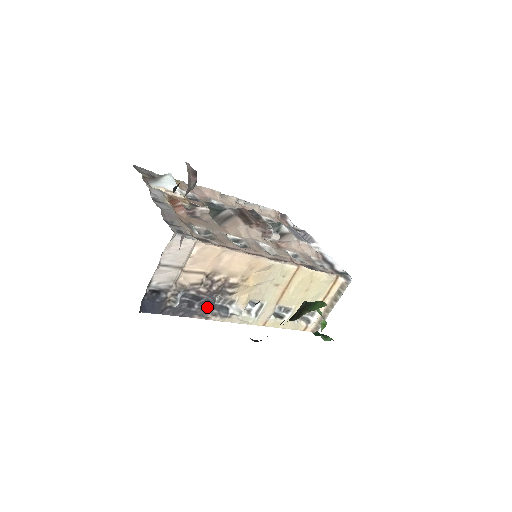
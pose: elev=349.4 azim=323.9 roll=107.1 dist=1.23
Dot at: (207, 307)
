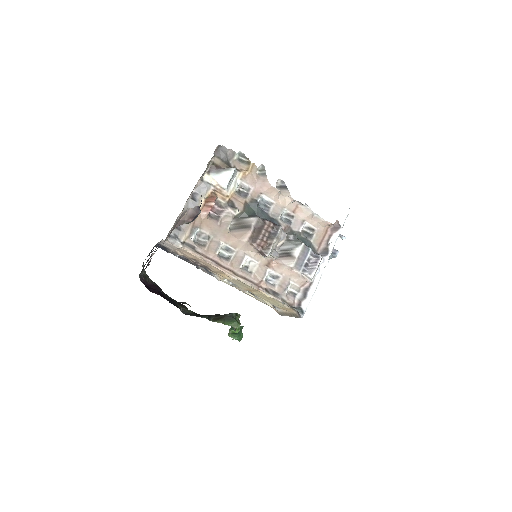
Dot at: occluded
